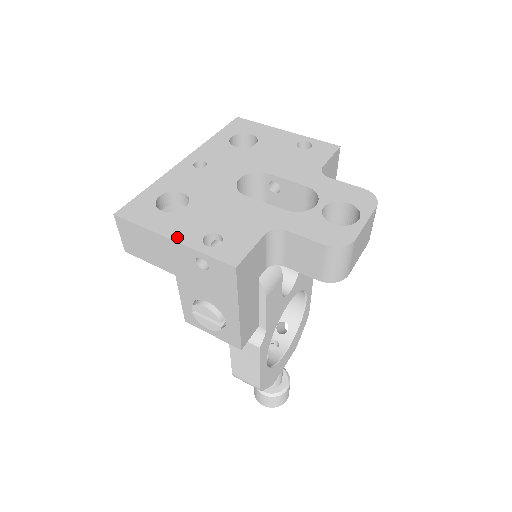
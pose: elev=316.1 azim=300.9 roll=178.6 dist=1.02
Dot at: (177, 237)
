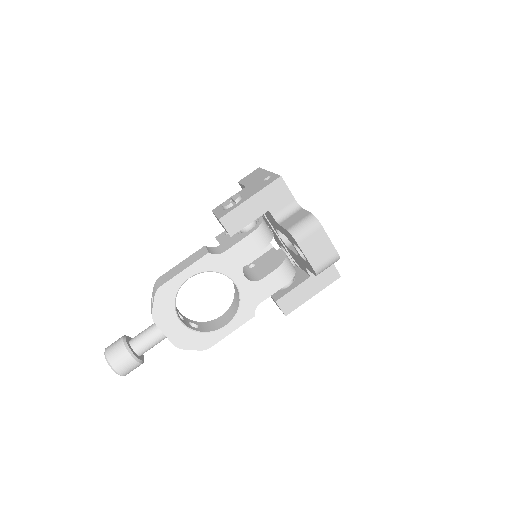
Dot at: occluded
